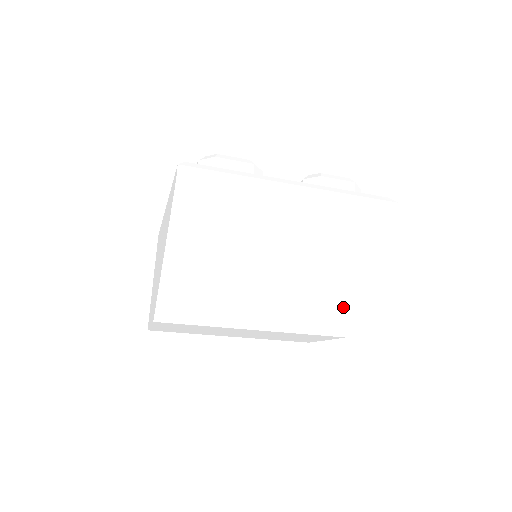
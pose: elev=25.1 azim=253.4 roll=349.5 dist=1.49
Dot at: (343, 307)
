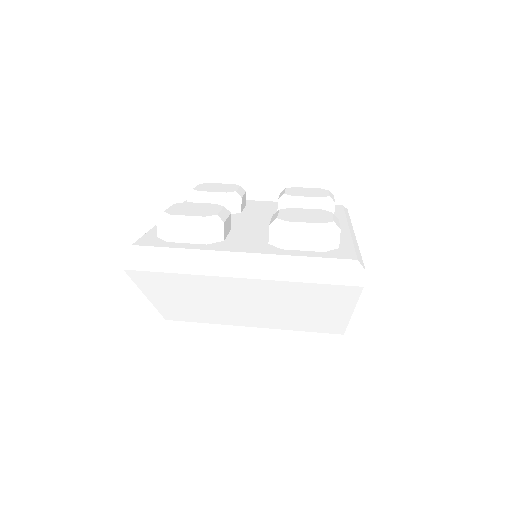
Dot at: (331, 323)
